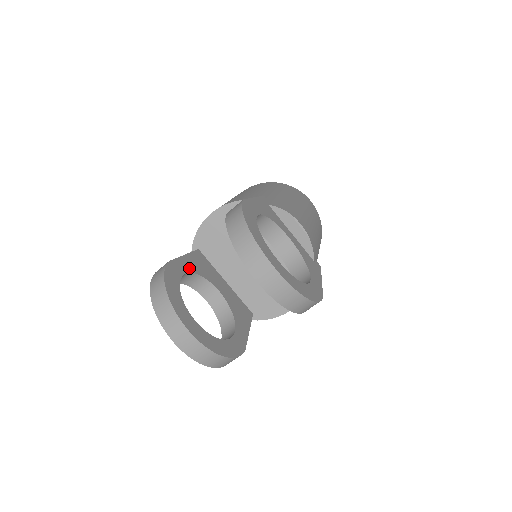
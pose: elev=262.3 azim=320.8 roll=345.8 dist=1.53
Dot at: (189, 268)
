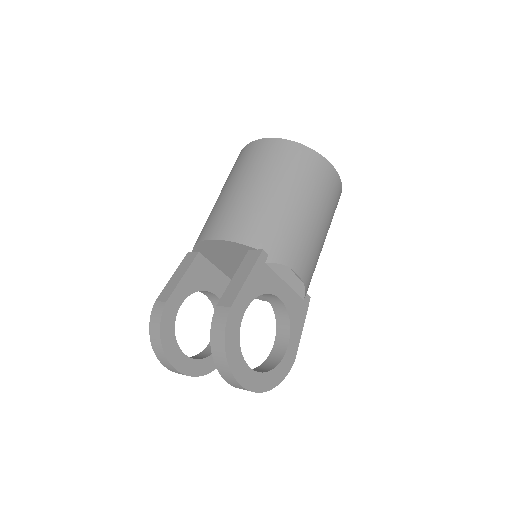
Dot at: (186, 292)
